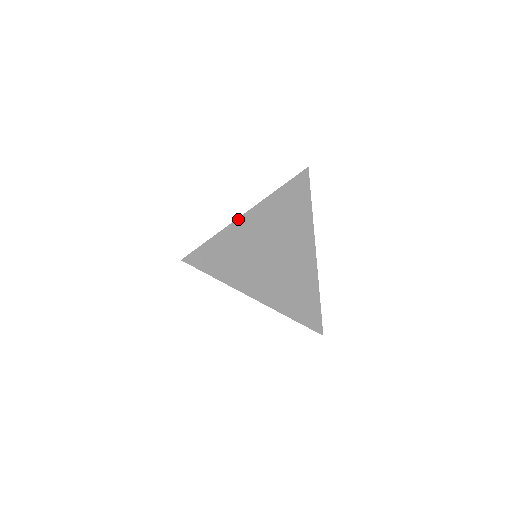
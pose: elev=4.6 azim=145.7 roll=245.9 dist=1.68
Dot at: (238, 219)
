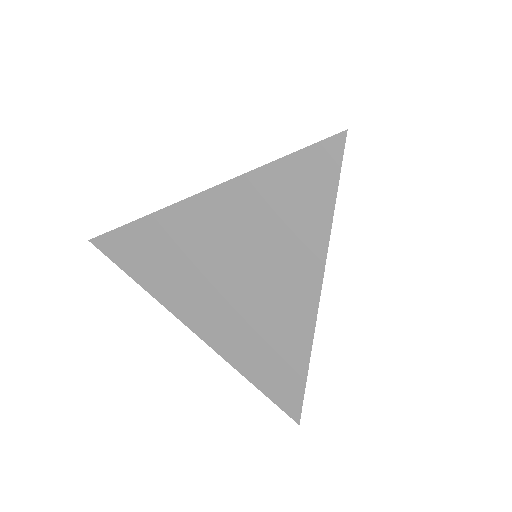
Dot at: (172, 206)
